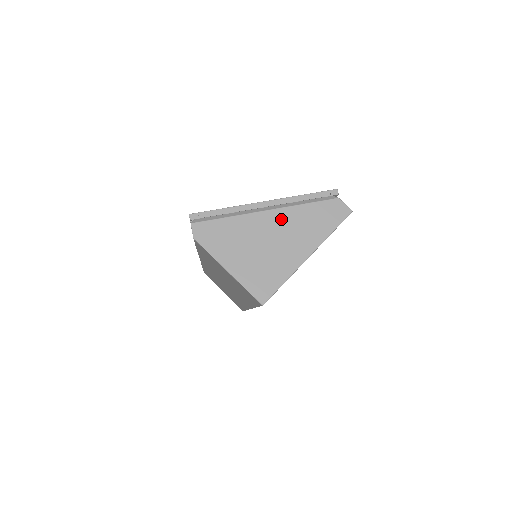
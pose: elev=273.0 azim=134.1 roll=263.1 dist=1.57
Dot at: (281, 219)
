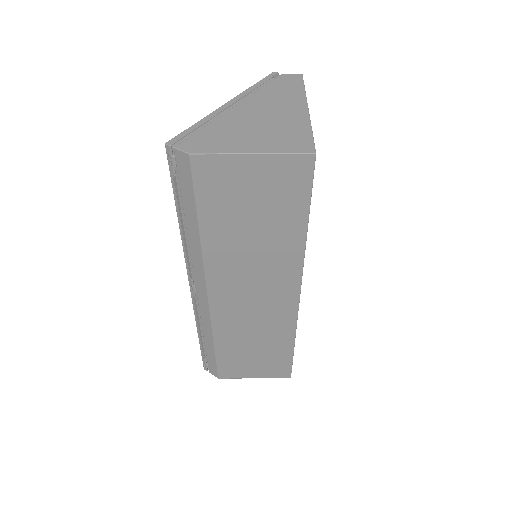
Dot at: (254, 104)
